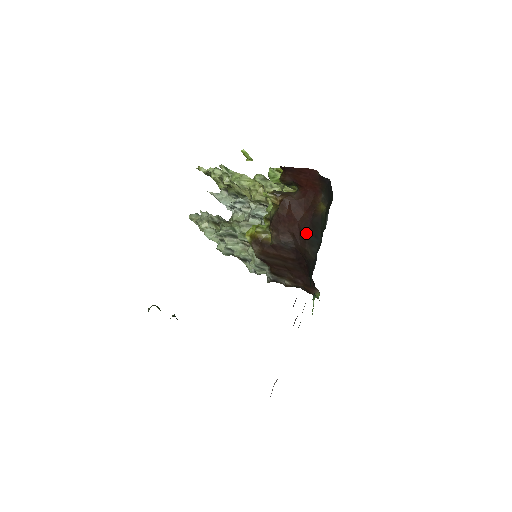
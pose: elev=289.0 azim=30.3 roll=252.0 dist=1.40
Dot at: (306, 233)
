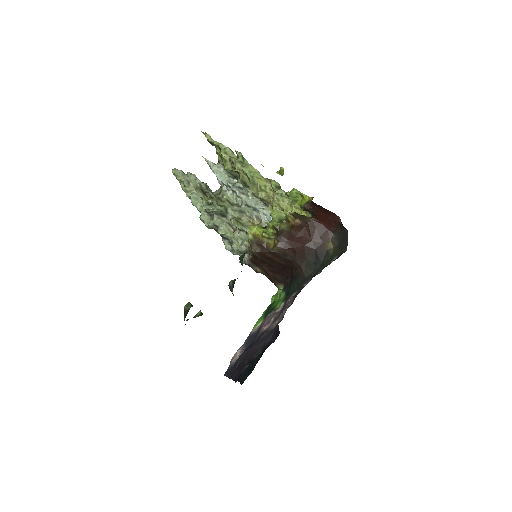
Dot at: (307, 256)
